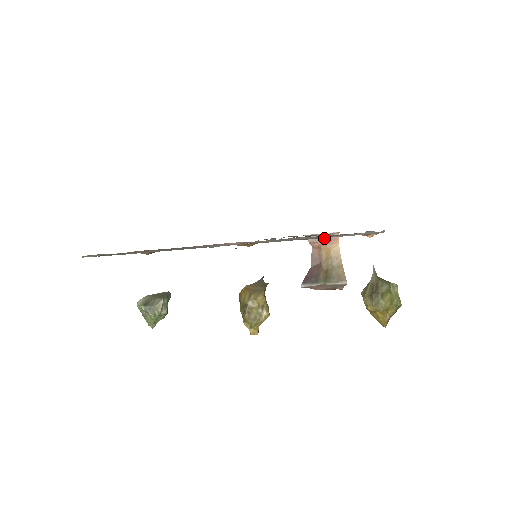
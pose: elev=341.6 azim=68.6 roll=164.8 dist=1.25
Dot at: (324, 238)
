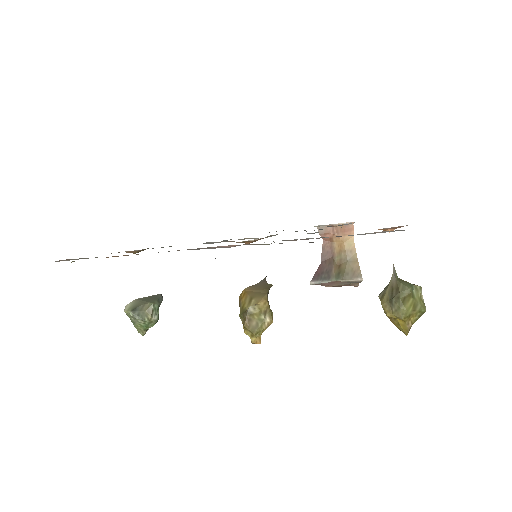
Dot at: (336, 229)
